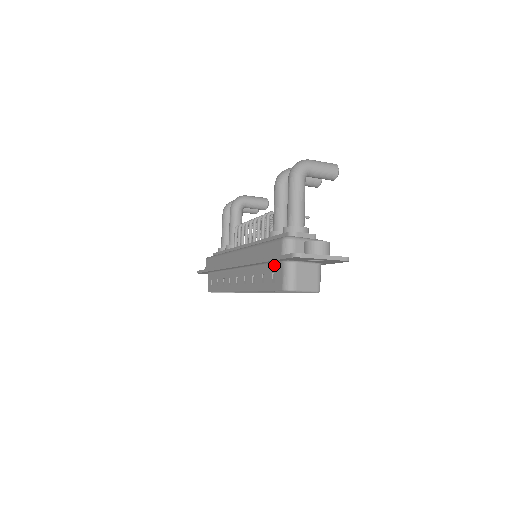
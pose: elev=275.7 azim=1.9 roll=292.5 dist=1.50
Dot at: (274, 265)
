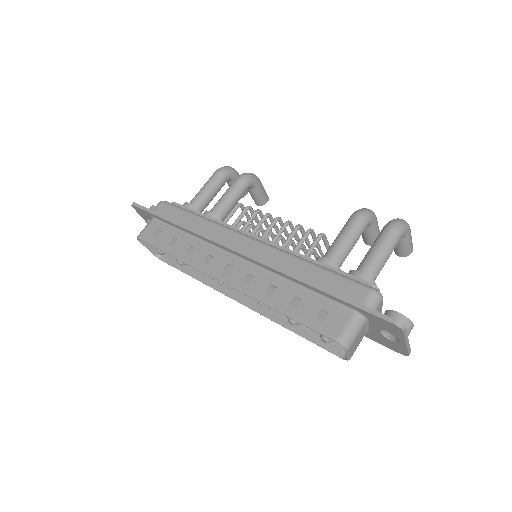
Dot at: (332, 303)
